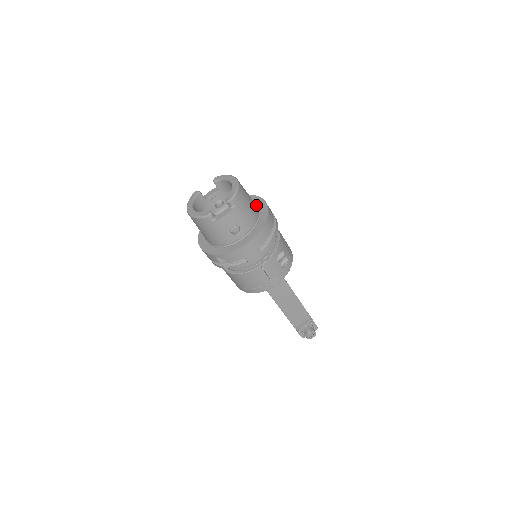
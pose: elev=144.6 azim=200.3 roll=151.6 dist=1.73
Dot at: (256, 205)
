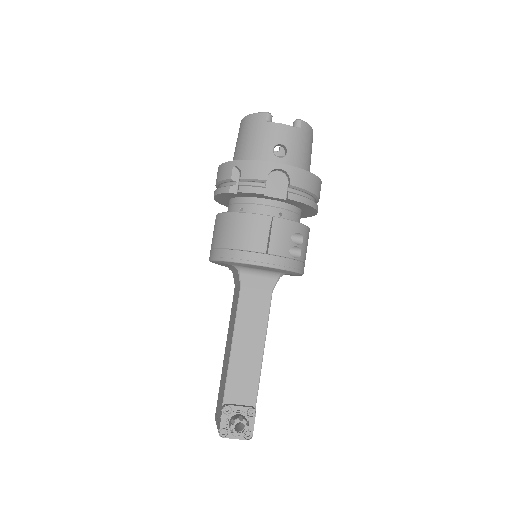
Dot at: occluded
